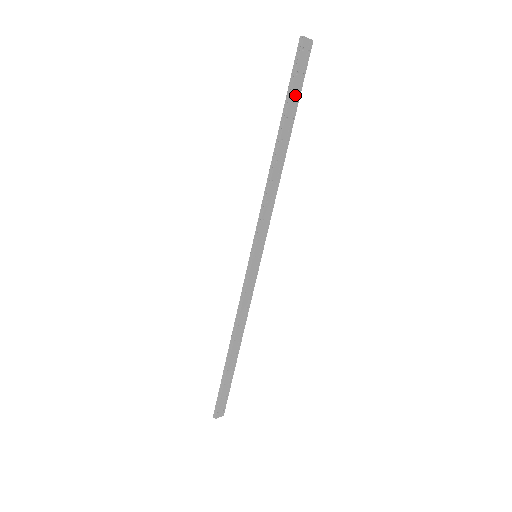
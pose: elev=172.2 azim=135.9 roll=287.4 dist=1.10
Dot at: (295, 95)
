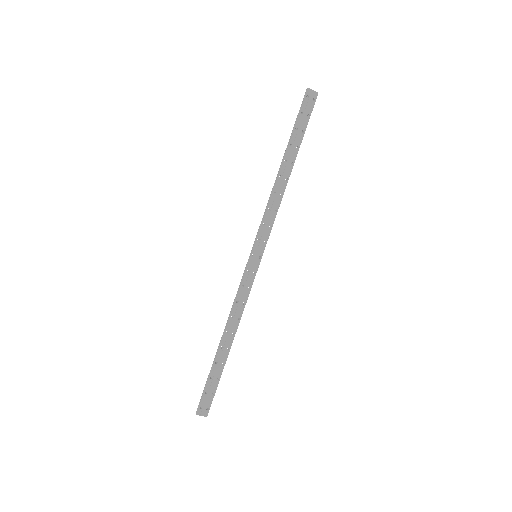
Dot at: (300, 129)
